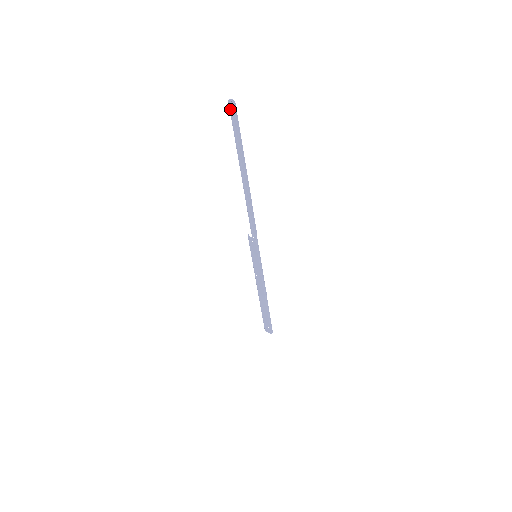
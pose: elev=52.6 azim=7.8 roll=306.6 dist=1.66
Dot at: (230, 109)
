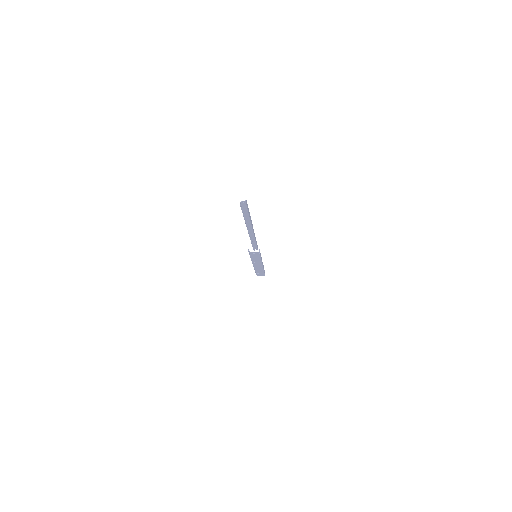
Dot at: (241, 207)
